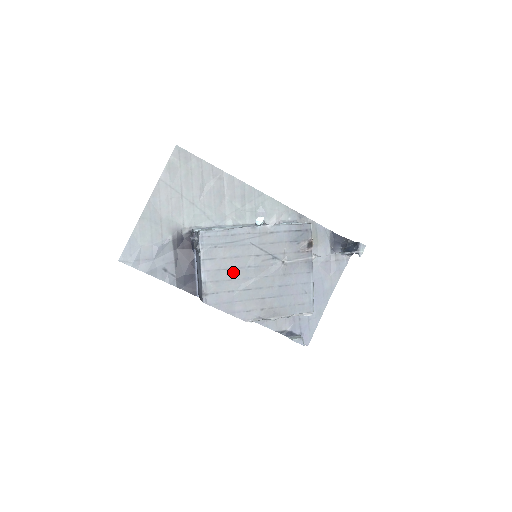
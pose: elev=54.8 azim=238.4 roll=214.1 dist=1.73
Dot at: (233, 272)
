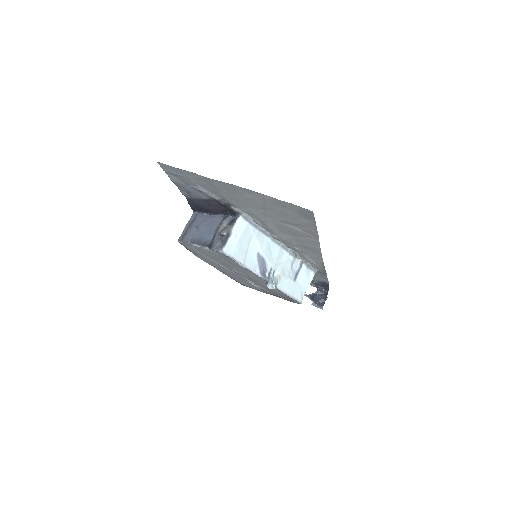
Dot at: (218, 260)
